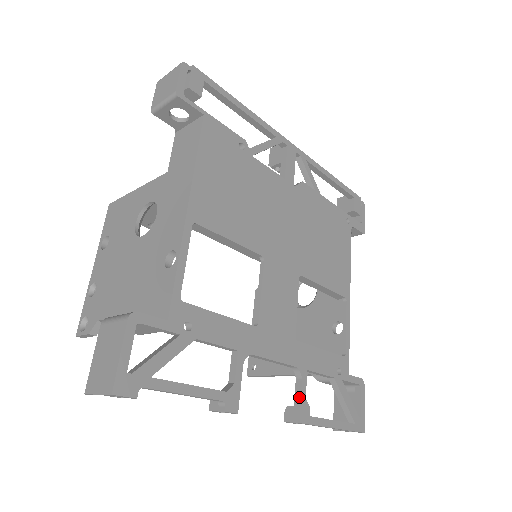
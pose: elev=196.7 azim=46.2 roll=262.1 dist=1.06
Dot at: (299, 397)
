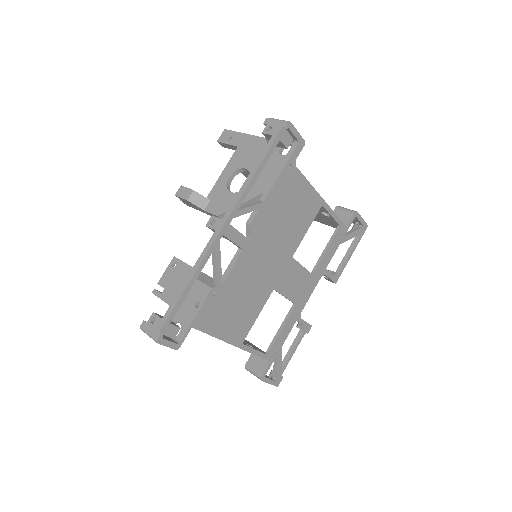
Dot at: (329, 279)
